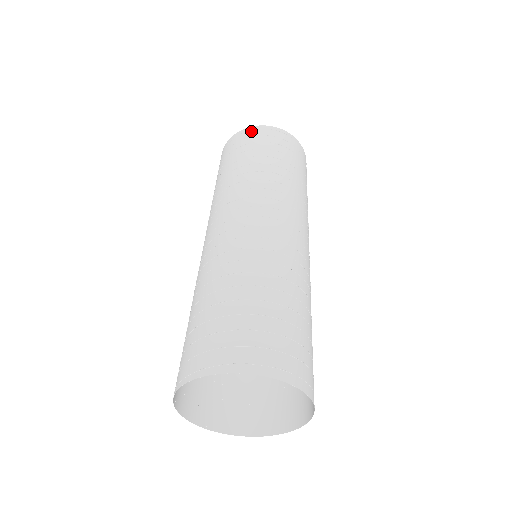
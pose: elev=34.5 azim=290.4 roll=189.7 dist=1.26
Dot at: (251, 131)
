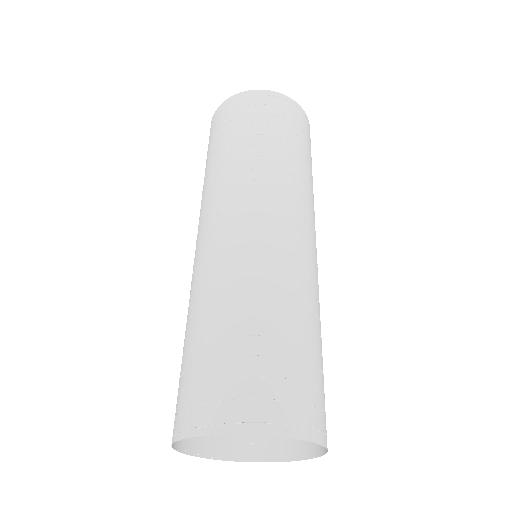
Dot at: (263, 96)
